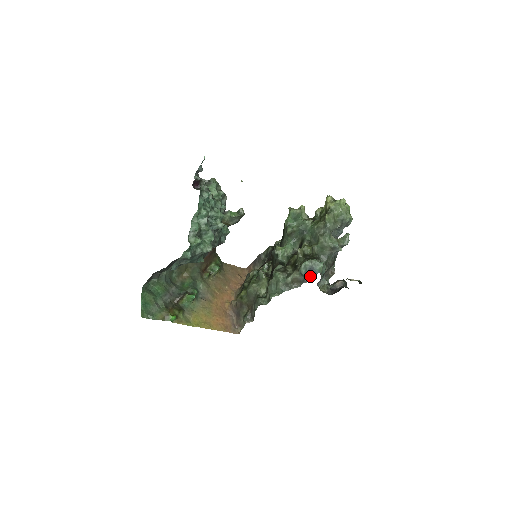
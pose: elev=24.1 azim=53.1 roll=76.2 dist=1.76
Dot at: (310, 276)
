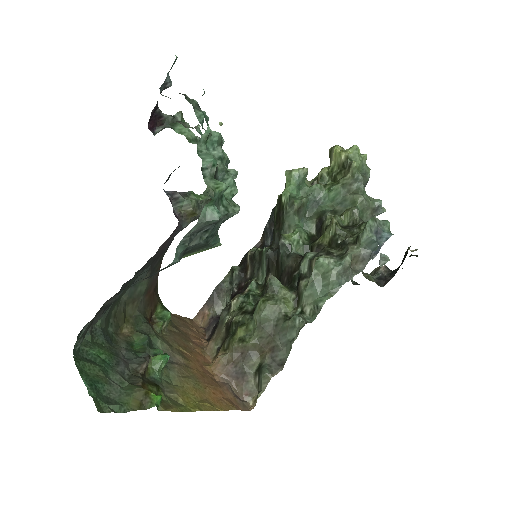
Dot at: (380, 243)
